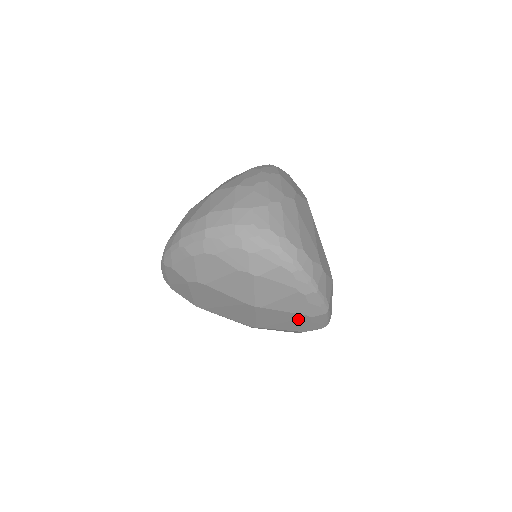
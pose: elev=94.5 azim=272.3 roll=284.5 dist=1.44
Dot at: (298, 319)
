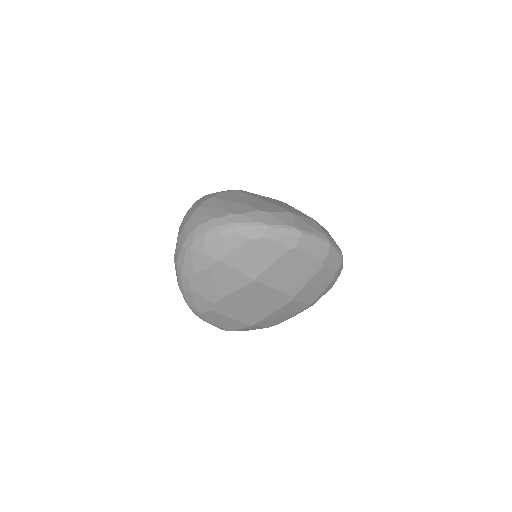
Dot at: (294, 259)
